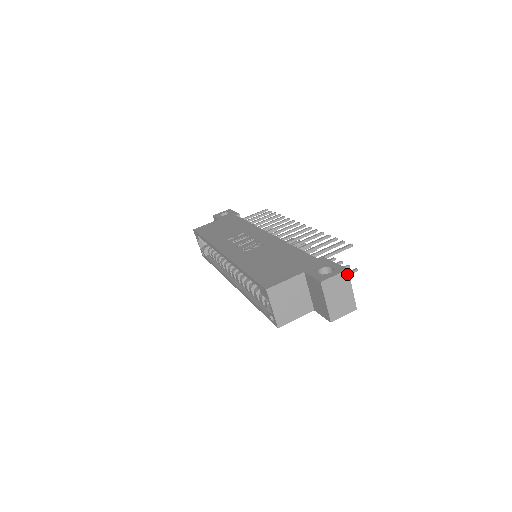
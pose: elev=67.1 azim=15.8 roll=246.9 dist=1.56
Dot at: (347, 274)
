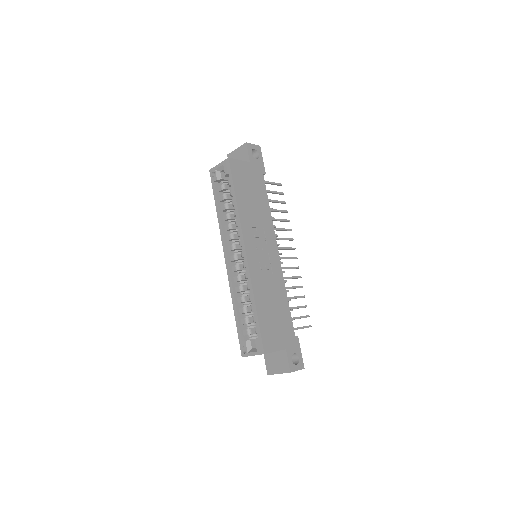
Dot at: (301, 369)
